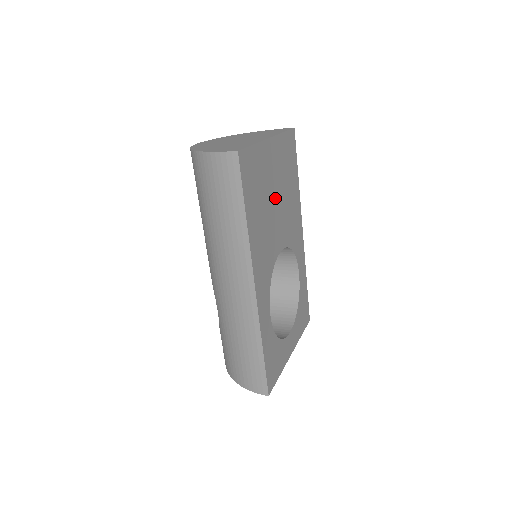
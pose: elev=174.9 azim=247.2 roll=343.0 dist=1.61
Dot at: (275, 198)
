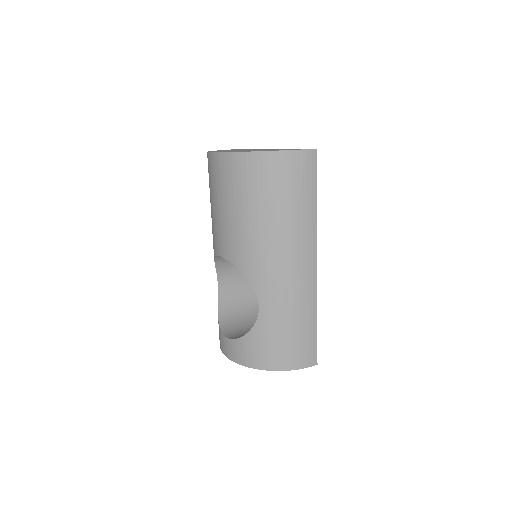
Dot at: occluded
